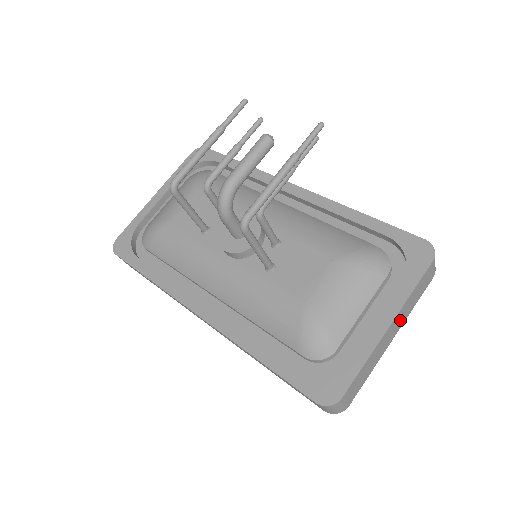
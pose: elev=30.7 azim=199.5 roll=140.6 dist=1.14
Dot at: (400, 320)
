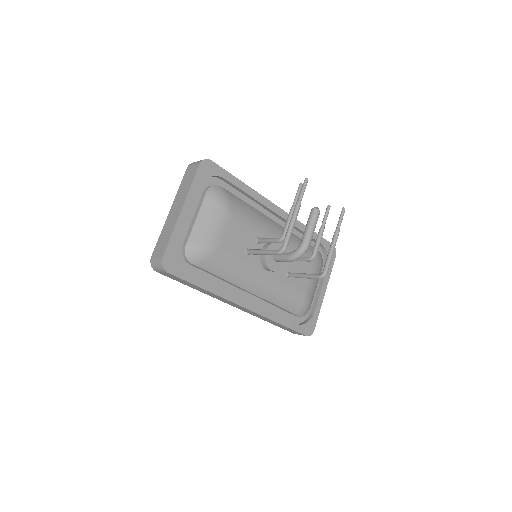
Dot at: occluded
